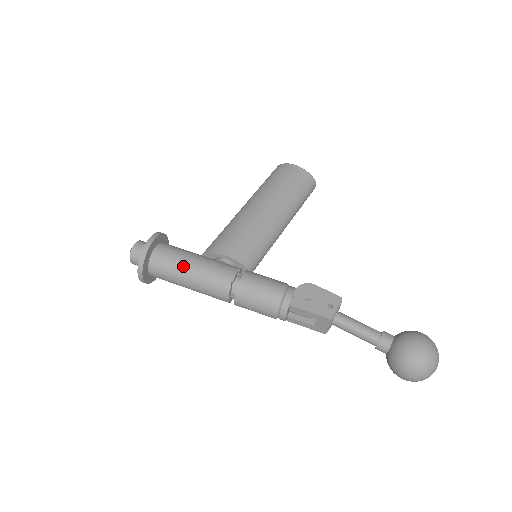
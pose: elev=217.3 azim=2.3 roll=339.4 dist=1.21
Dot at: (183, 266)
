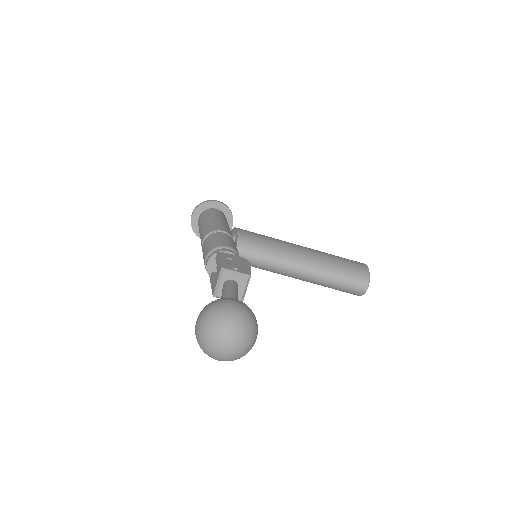
Dot at: (212, 217)
